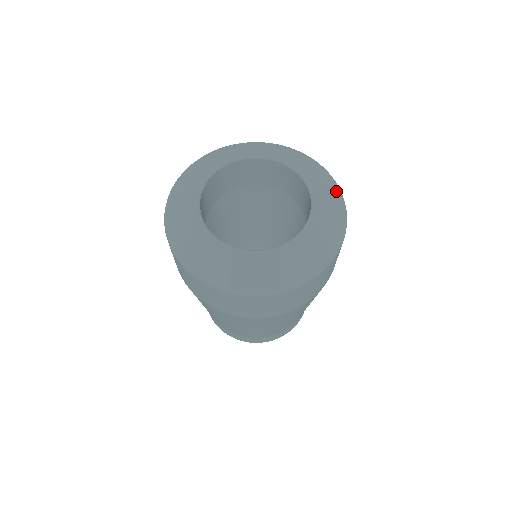
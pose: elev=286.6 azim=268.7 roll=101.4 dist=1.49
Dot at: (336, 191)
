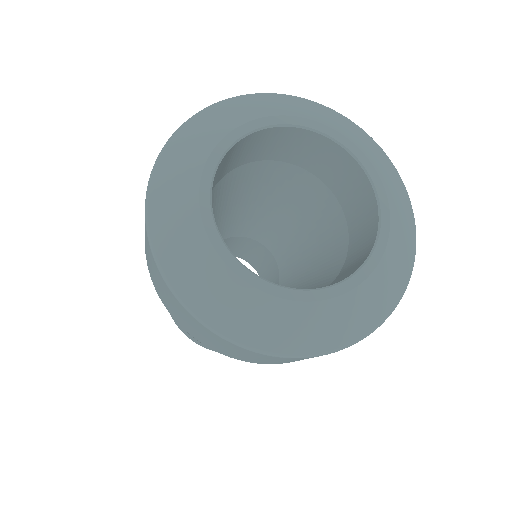
Dot at: (341, 118)
